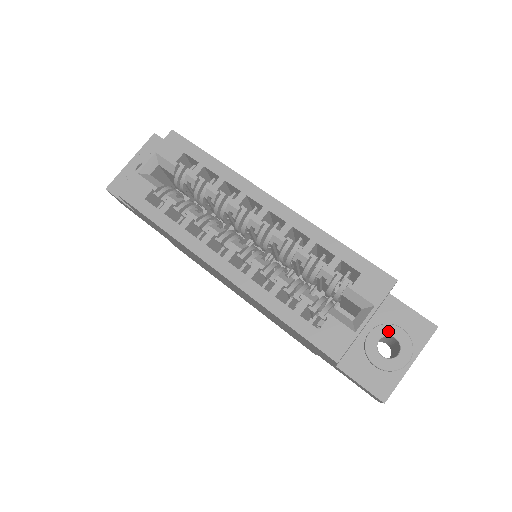
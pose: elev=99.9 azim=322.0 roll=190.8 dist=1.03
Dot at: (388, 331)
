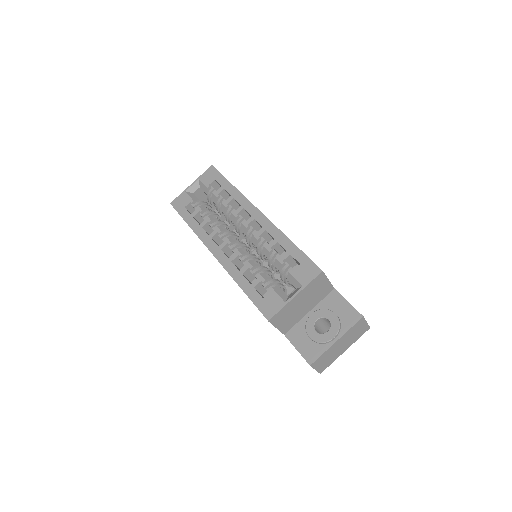
Dot at: (325, 314)
